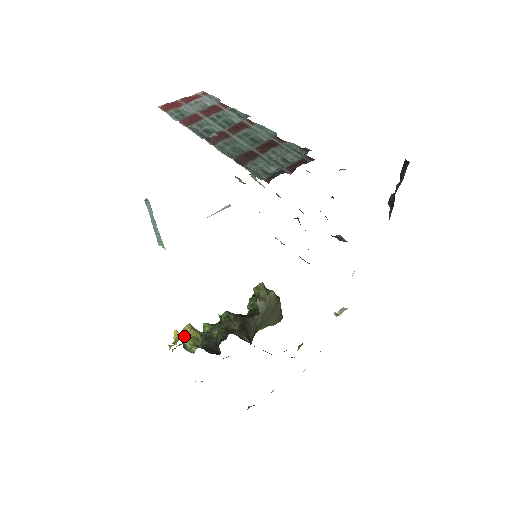
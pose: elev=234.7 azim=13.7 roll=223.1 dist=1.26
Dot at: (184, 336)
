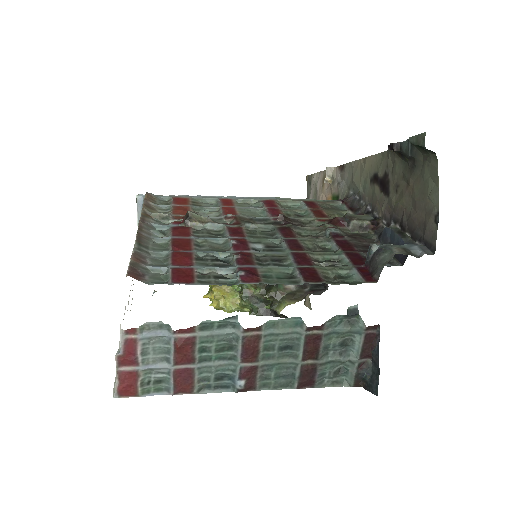
Dot at: (226, 306)
